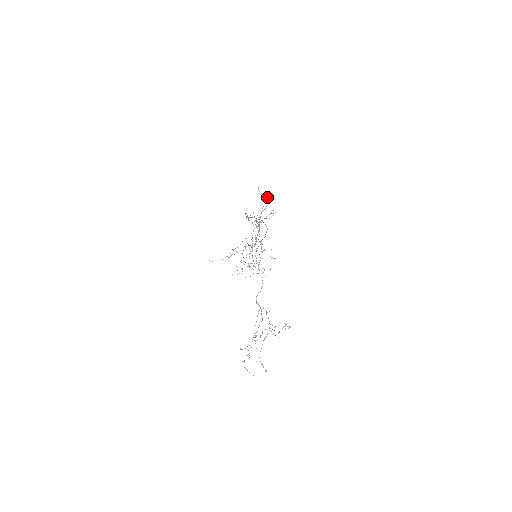
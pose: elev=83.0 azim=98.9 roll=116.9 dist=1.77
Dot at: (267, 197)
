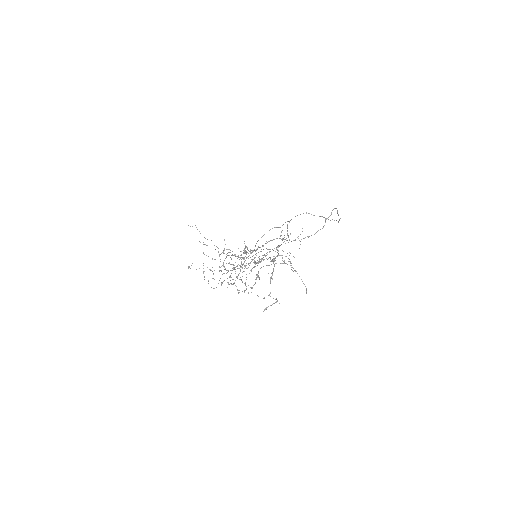
Dot at: (272, 259)
